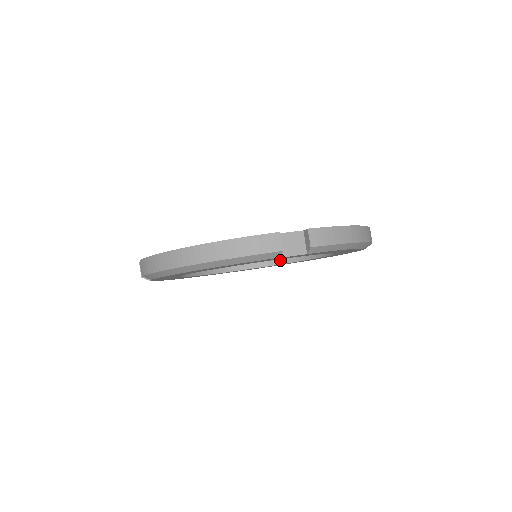
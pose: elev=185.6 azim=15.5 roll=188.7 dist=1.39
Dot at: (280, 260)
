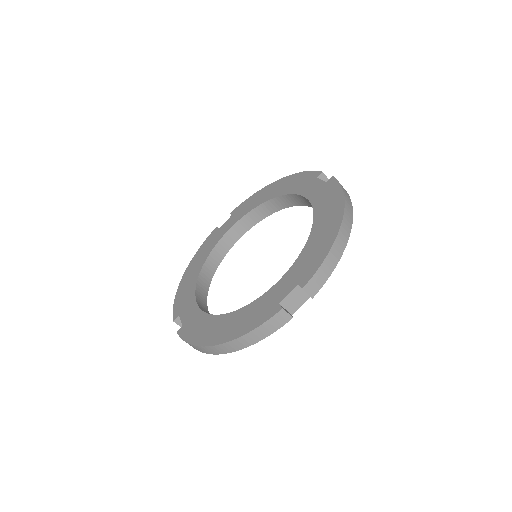
Dot at: (269, 211)
